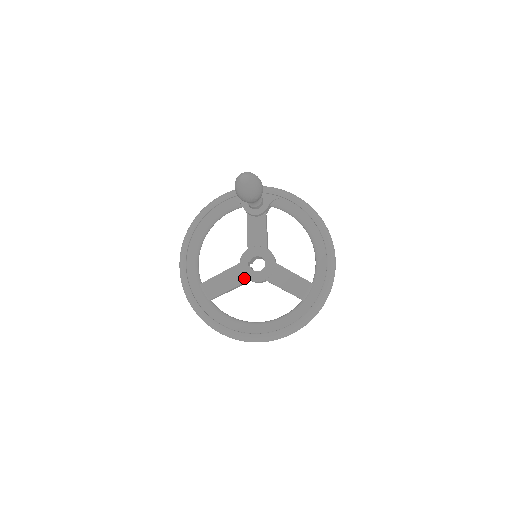
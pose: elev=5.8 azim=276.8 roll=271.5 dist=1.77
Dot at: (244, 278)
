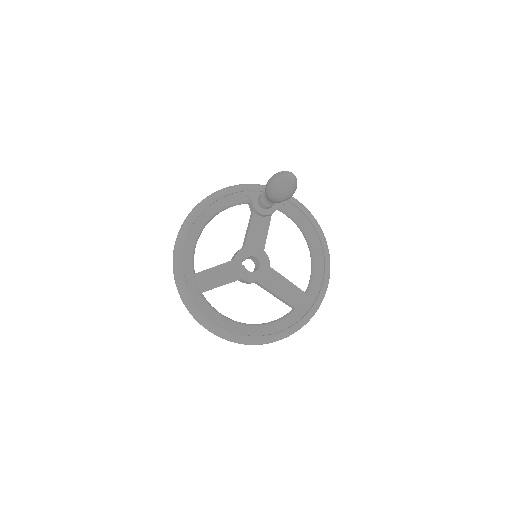
Dot at: (236, 276)
